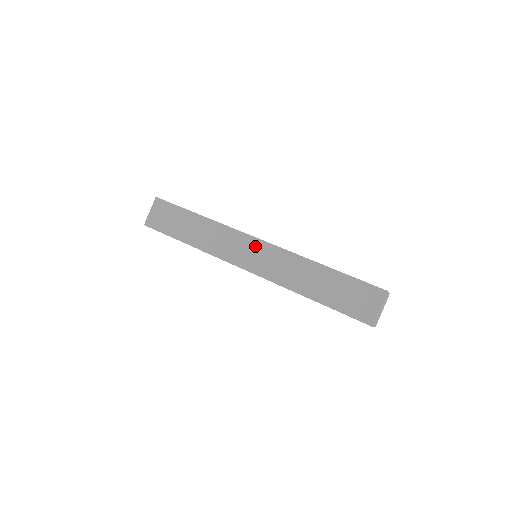
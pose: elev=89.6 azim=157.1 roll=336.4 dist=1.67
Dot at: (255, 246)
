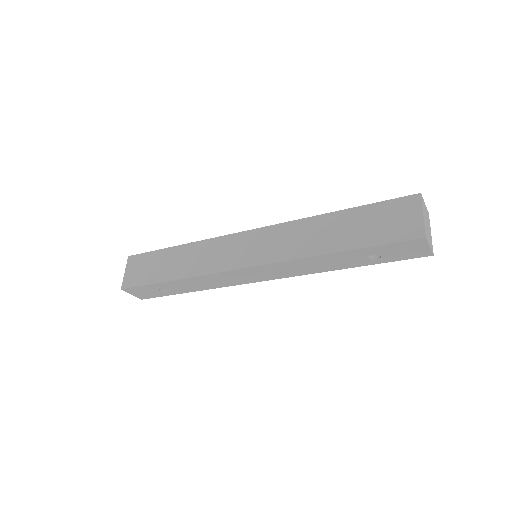
Dot at: (249, 239)
